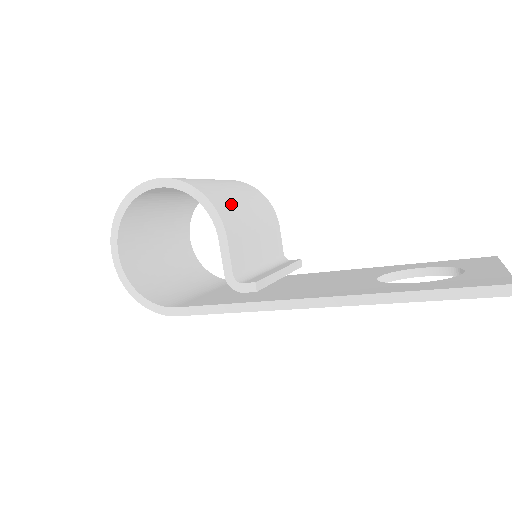
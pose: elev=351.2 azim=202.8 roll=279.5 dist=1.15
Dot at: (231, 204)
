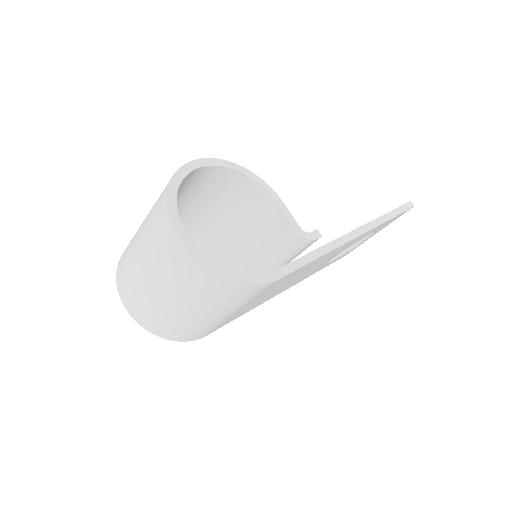
Dot at: occluded
